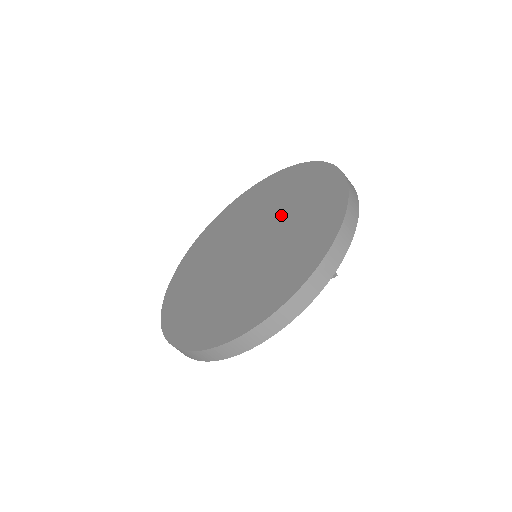
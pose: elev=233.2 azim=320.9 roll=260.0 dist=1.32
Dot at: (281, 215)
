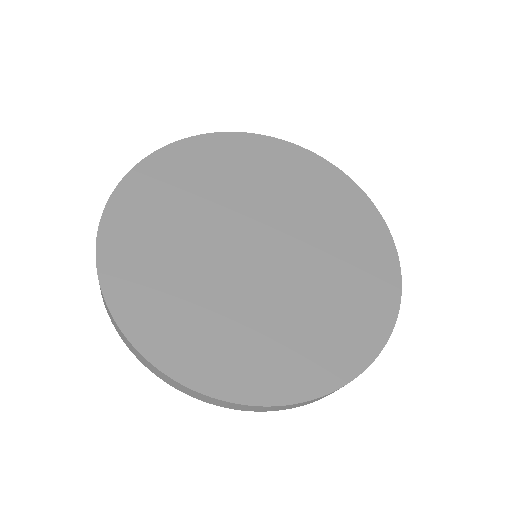
Dot at: (299, 215)
